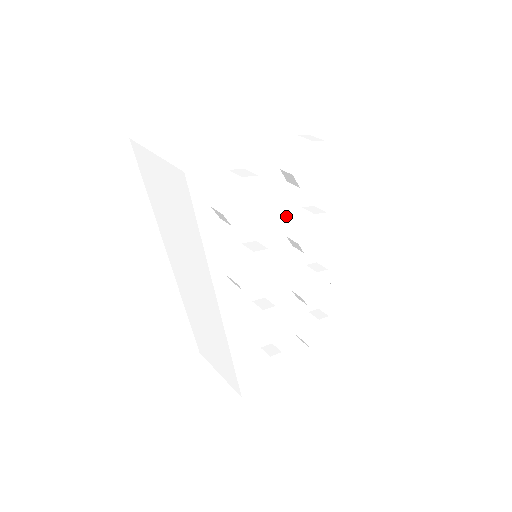
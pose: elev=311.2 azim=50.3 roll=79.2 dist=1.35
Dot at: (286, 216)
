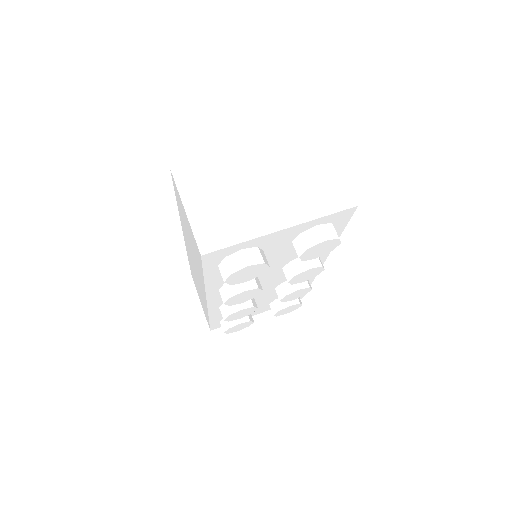
Dot at: (287, 260)
